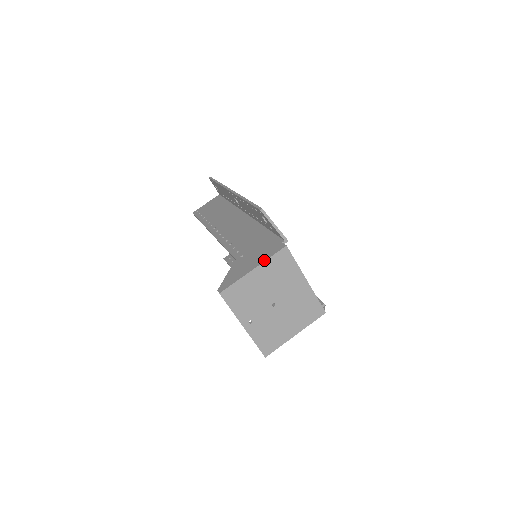
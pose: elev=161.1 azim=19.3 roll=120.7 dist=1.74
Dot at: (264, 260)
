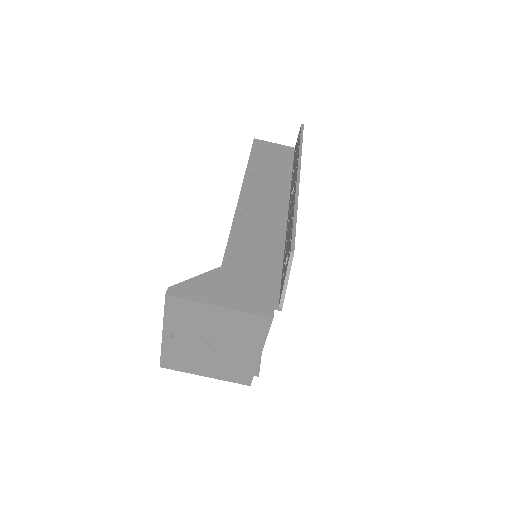
Dot at: (239, 308)
